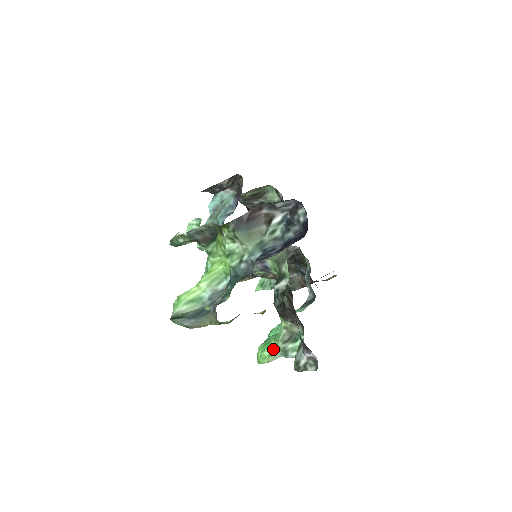
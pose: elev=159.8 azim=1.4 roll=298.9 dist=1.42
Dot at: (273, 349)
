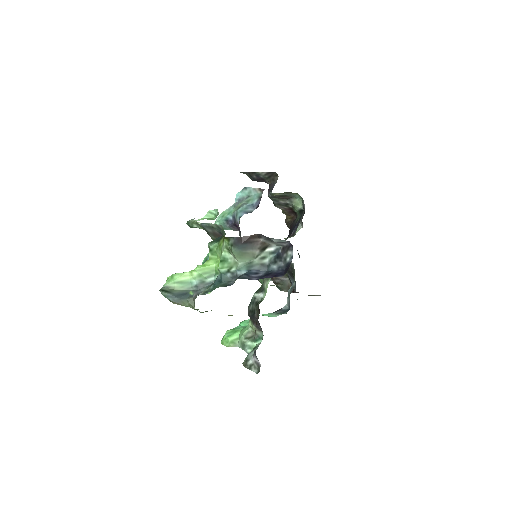
Dot at: (236, 338)
